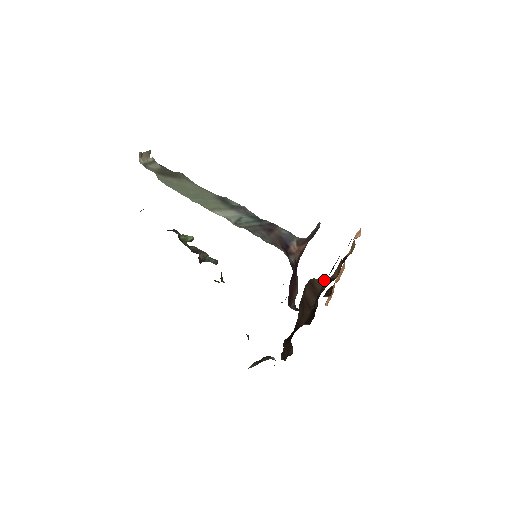
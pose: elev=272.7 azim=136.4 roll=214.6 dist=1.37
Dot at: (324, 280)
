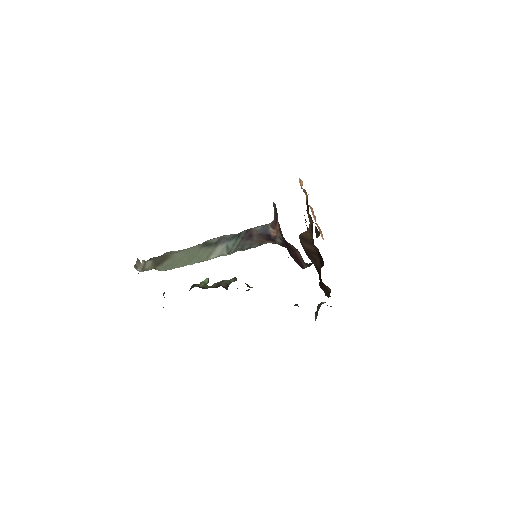
Dot at: (308, 229)
